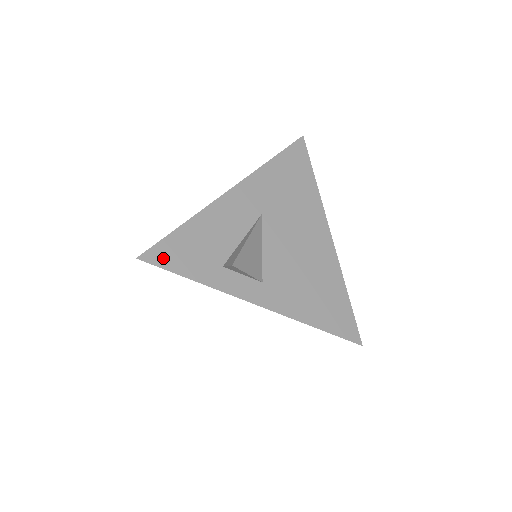
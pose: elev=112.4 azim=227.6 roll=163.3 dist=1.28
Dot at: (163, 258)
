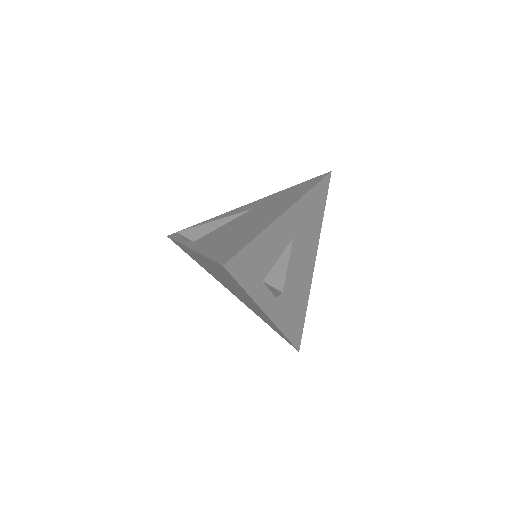
Dot at: (237, 268)
